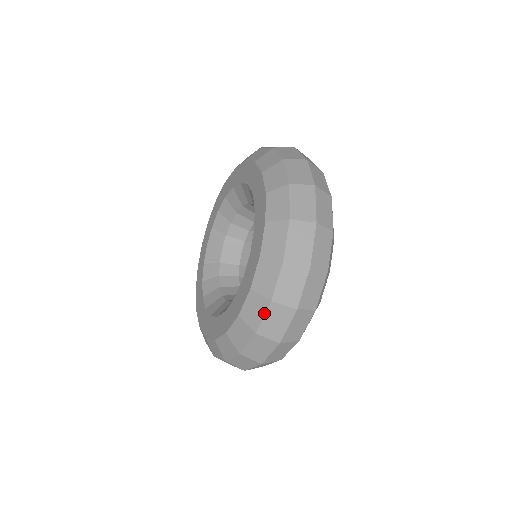
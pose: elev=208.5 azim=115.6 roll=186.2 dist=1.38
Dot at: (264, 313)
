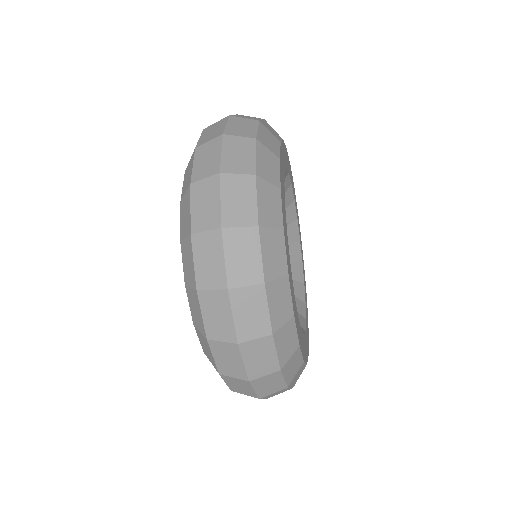
Dot at: occluded
